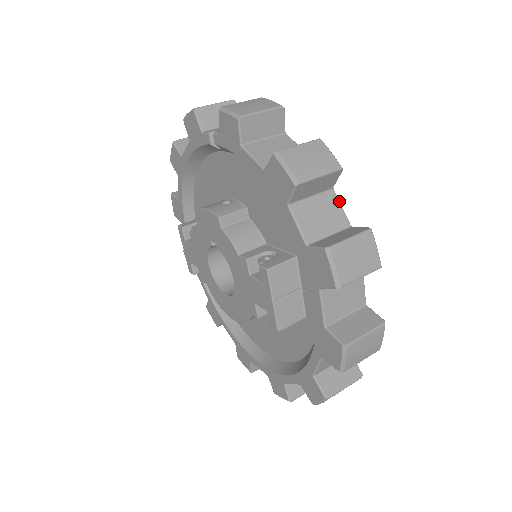
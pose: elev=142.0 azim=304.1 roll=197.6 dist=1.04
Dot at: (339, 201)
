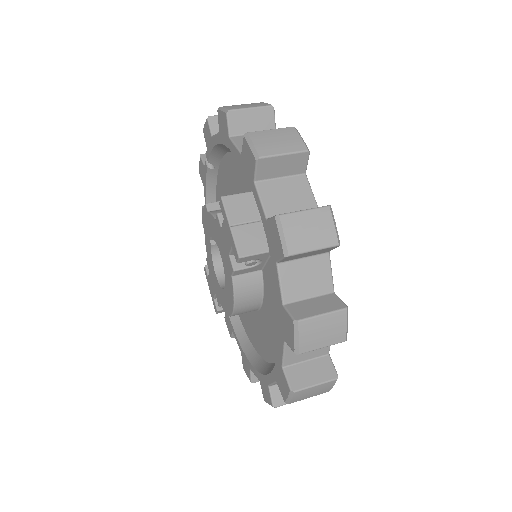
Dot at: occluded
